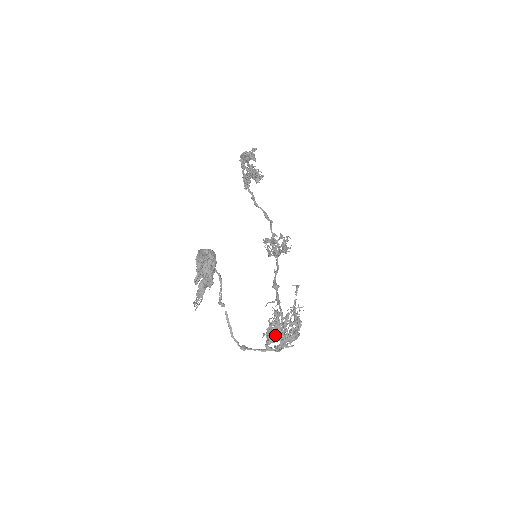
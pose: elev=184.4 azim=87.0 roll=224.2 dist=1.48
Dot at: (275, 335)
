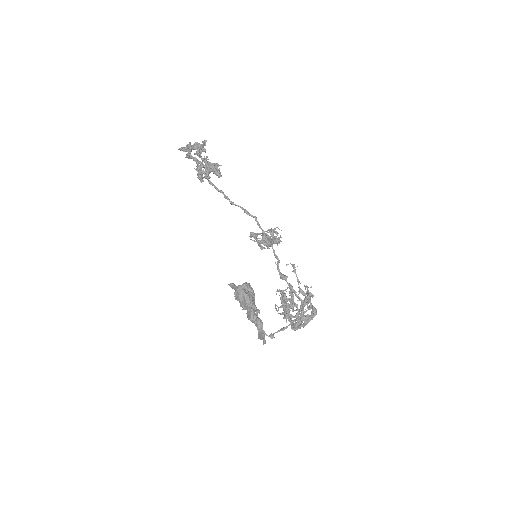
Dot at: (302, 320)
